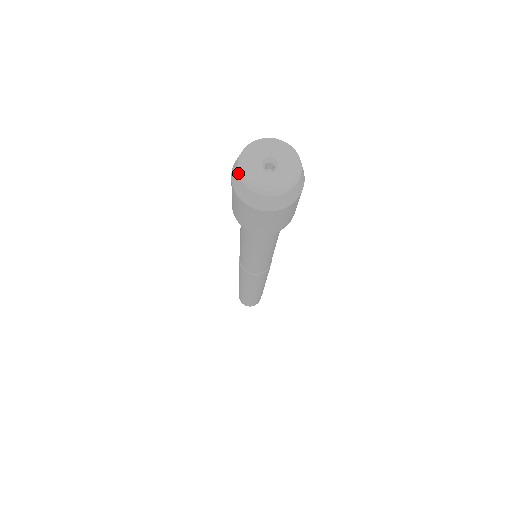
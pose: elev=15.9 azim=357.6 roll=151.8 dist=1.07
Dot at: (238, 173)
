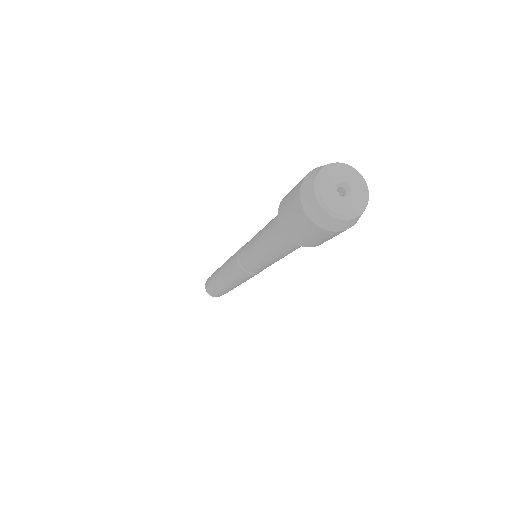
Dot at: (320, 169)
